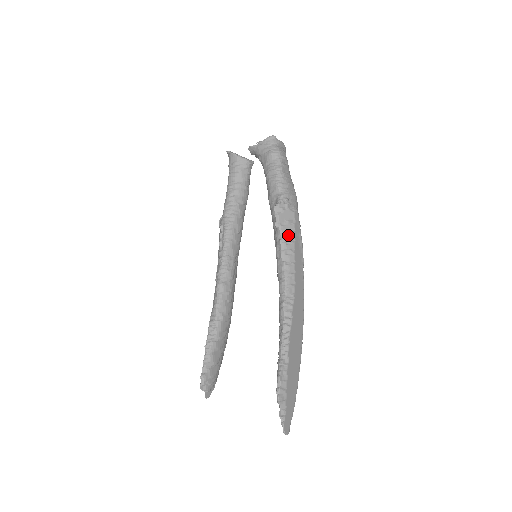
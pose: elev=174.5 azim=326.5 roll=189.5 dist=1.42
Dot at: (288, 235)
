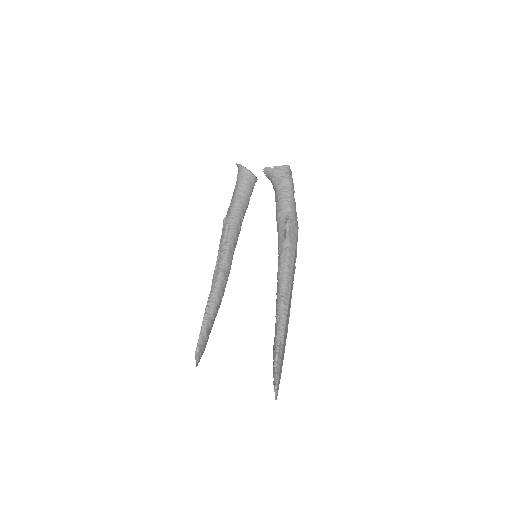
Dot at: (292, 245)
